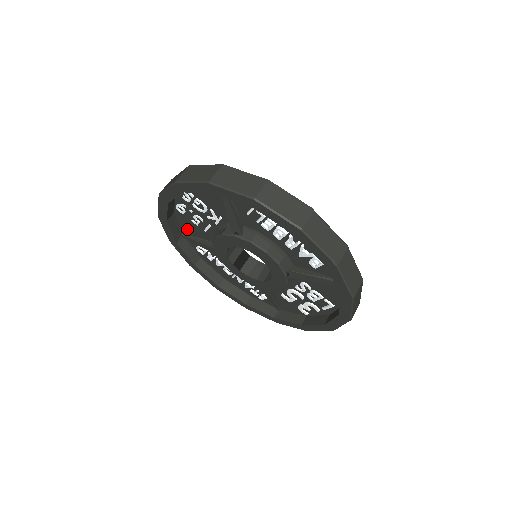
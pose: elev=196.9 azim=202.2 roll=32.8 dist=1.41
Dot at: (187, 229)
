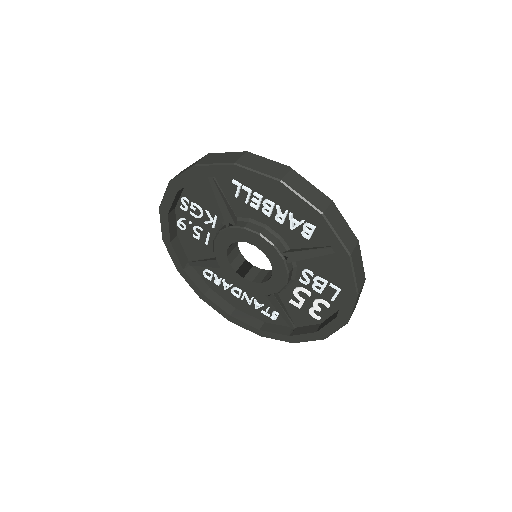
Dot at: (191, 252)
